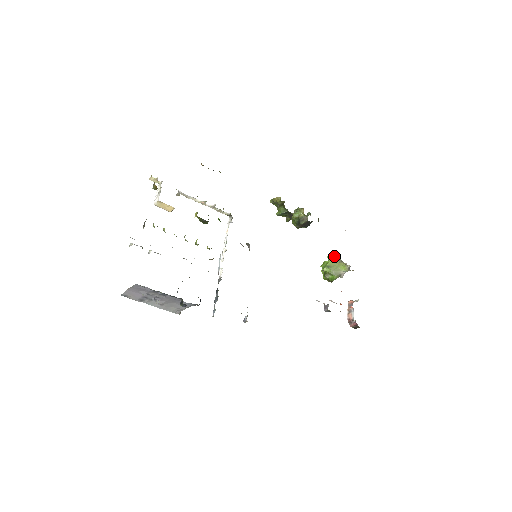
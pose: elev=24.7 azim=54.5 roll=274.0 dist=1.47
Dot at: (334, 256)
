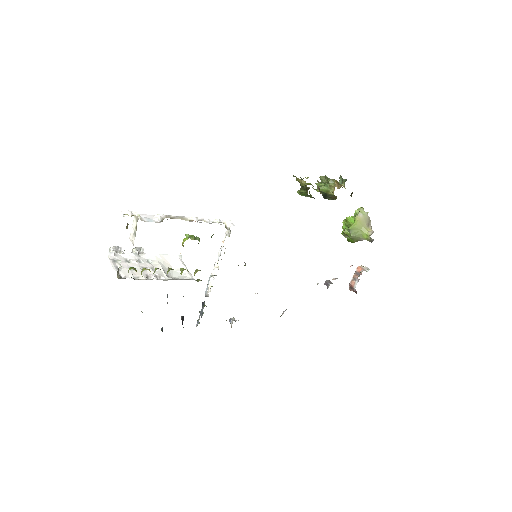
Dot at: (362, 215)
